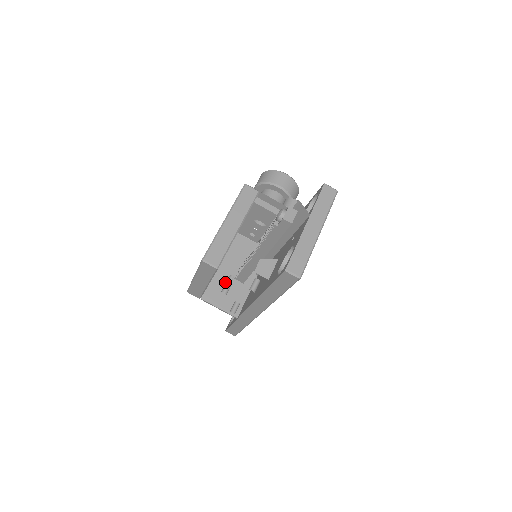
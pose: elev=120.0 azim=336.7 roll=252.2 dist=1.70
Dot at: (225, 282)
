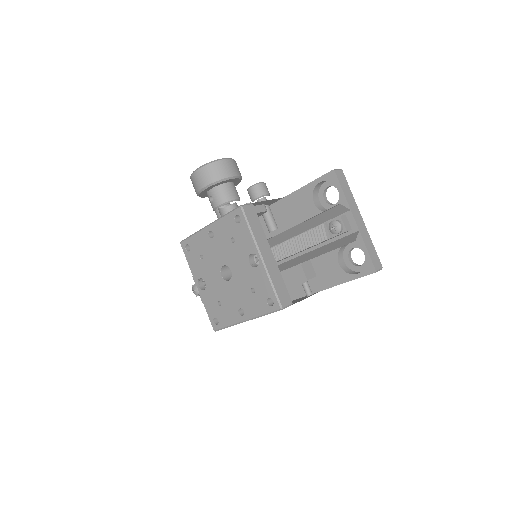
Dot at: occluded
